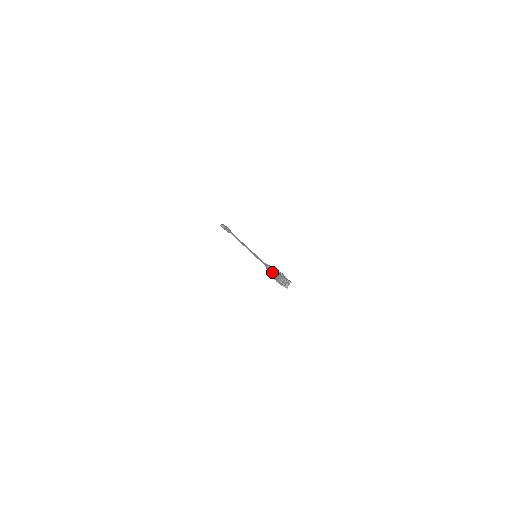
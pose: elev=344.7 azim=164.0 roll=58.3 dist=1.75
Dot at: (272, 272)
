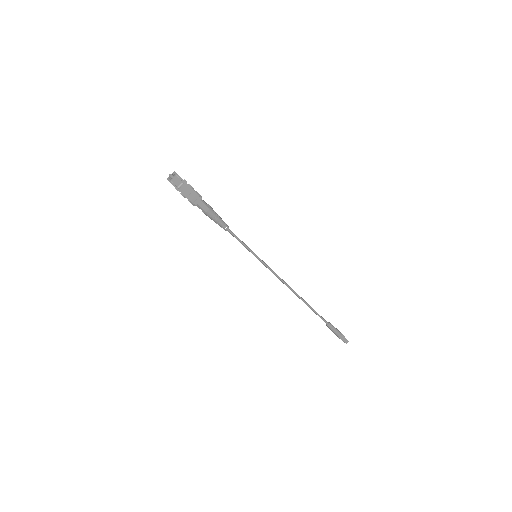
Dot at: occluded
